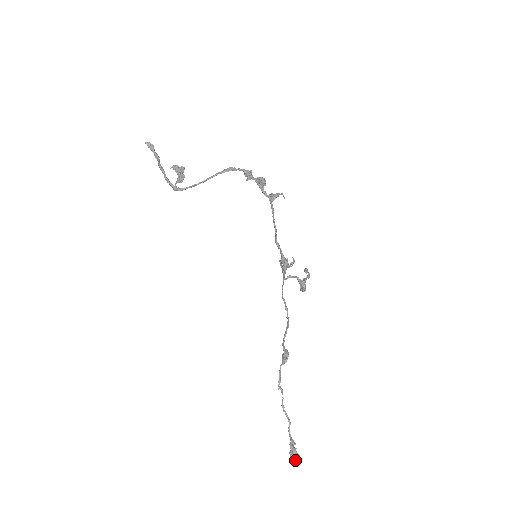
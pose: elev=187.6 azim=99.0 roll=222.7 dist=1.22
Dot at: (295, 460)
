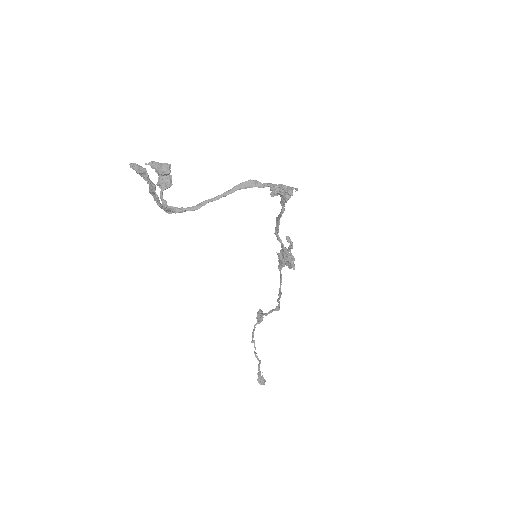
Dot at: occluded
